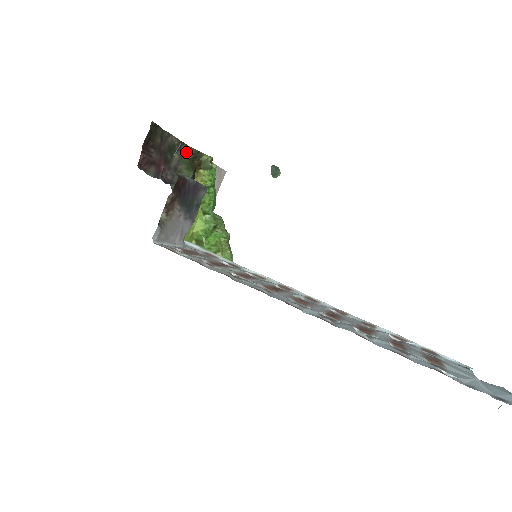
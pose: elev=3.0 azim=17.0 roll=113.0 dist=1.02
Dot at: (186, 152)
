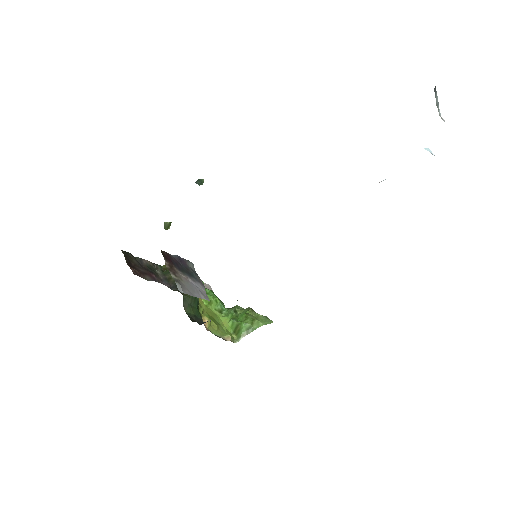
Dot at: (164, 269)
